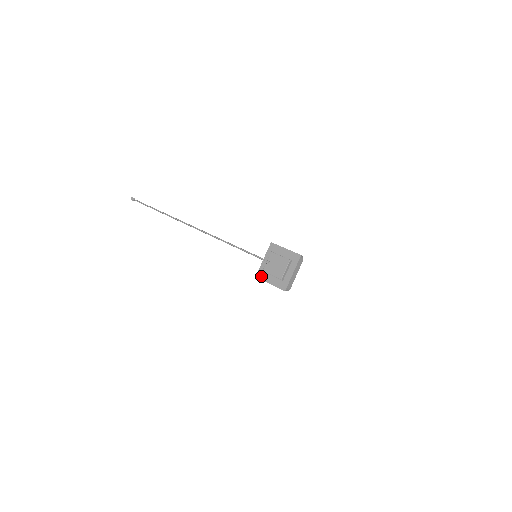
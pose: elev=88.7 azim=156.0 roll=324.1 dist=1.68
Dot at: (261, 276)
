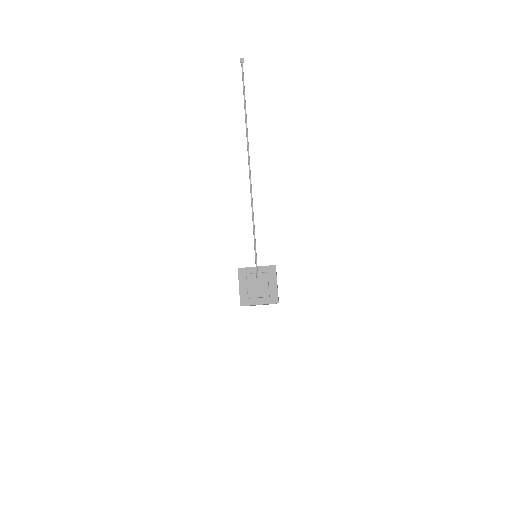
Dot at: (241, 274)
